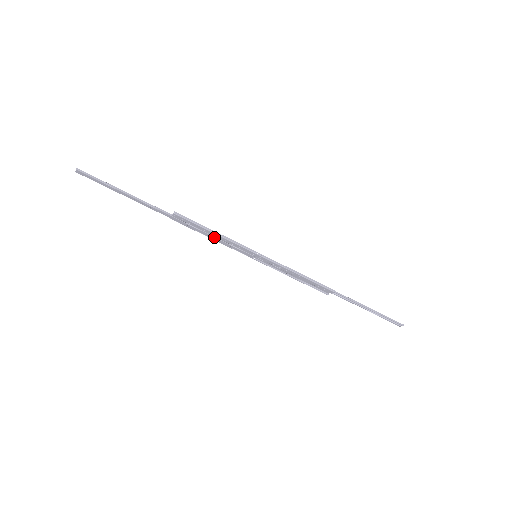
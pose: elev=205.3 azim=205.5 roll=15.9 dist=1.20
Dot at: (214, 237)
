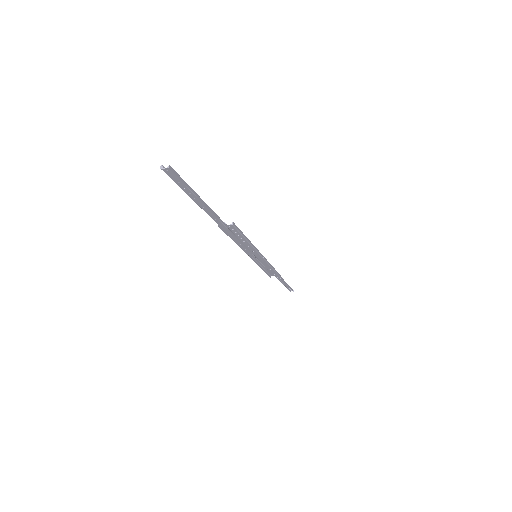
Dot at: (241, 243)
